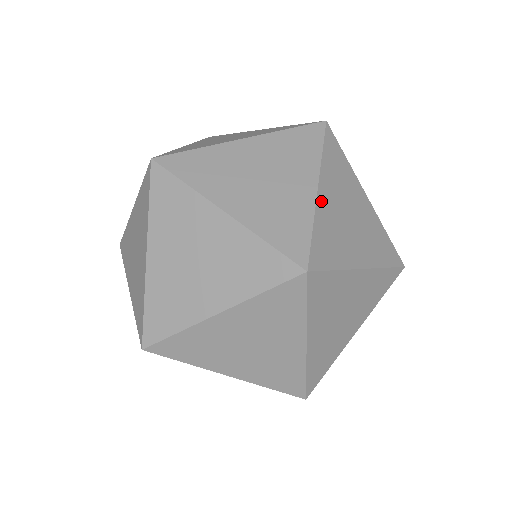
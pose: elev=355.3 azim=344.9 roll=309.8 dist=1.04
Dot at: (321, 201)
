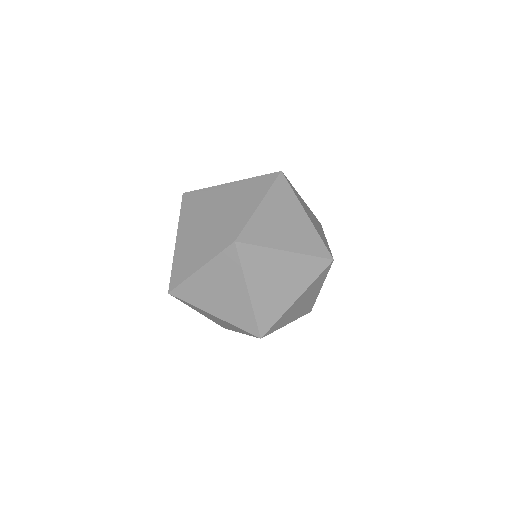
Dot at: occluded
